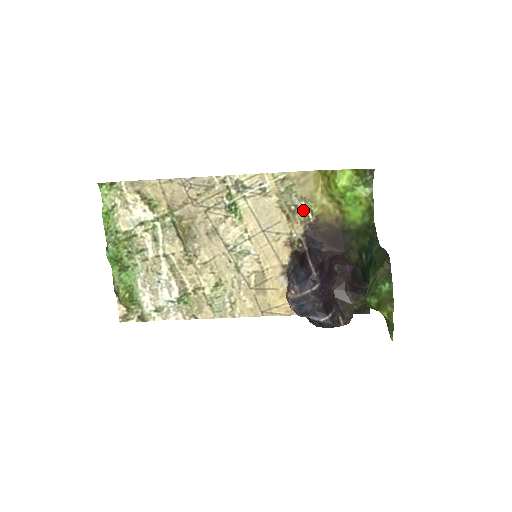
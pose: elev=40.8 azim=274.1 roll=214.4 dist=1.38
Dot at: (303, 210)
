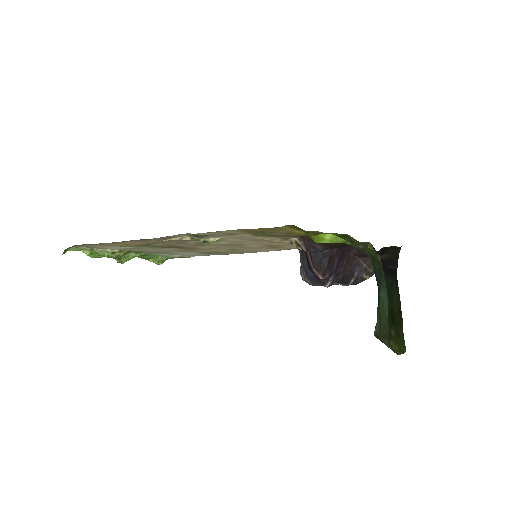
Dot at: (288, 235)
